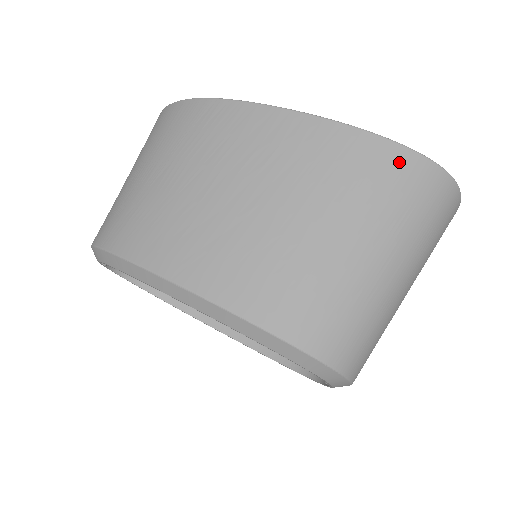
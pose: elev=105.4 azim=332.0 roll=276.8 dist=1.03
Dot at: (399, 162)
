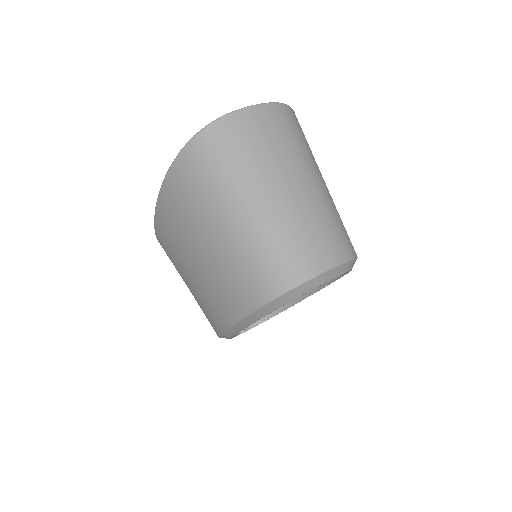
Dot at: (179, 174)
